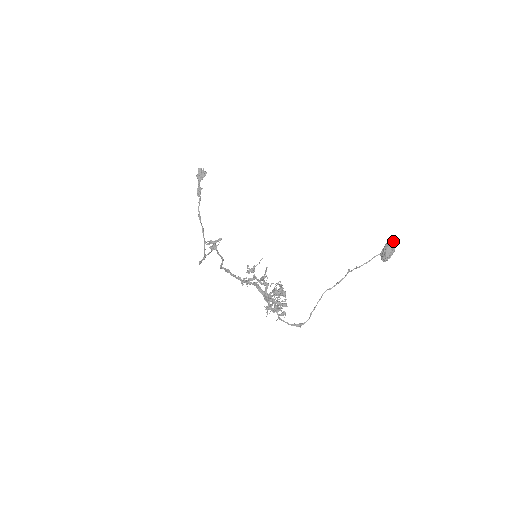
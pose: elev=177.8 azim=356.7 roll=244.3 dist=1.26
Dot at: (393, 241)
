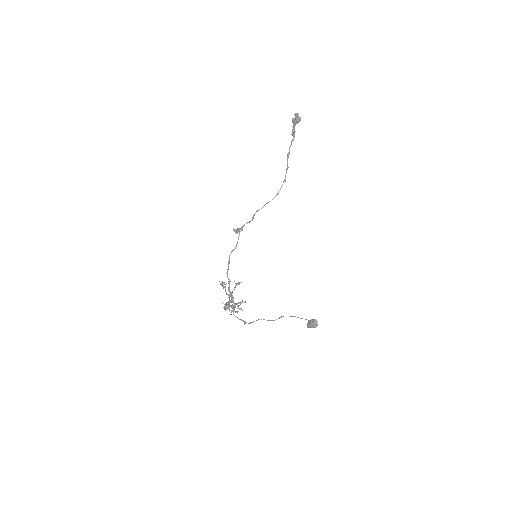
Dot at: (314, 324)
